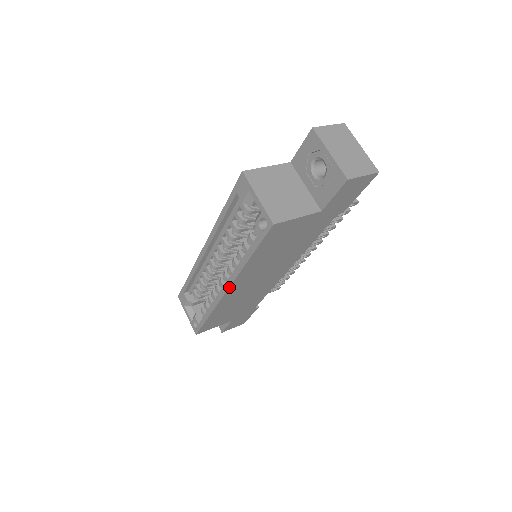
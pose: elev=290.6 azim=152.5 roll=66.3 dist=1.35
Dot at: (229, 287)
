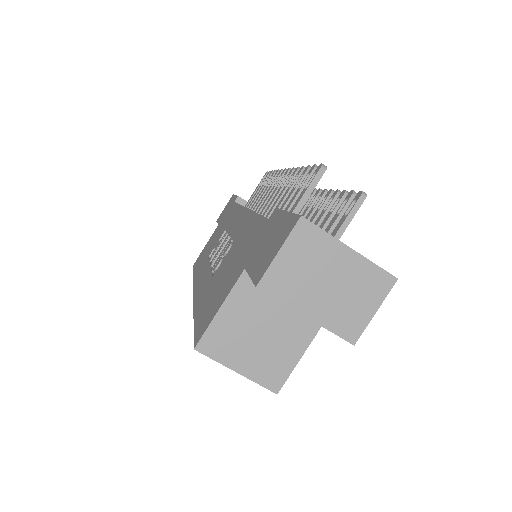
Dot at: occluded
